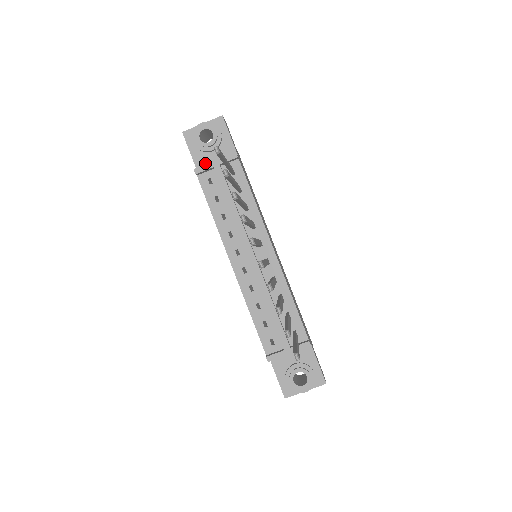
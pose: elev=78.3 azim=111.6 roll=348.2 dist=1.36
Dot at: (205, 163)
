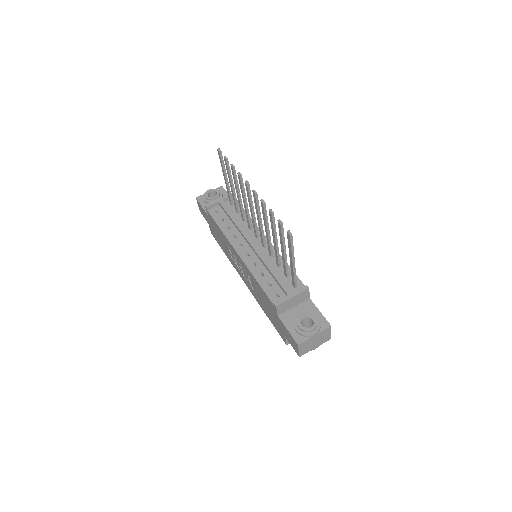
Dot at: occluded
